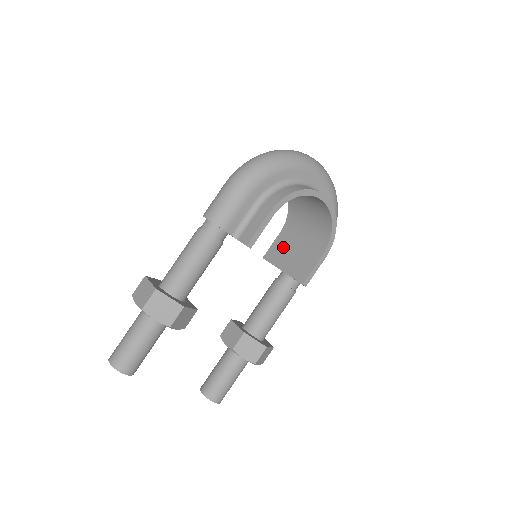
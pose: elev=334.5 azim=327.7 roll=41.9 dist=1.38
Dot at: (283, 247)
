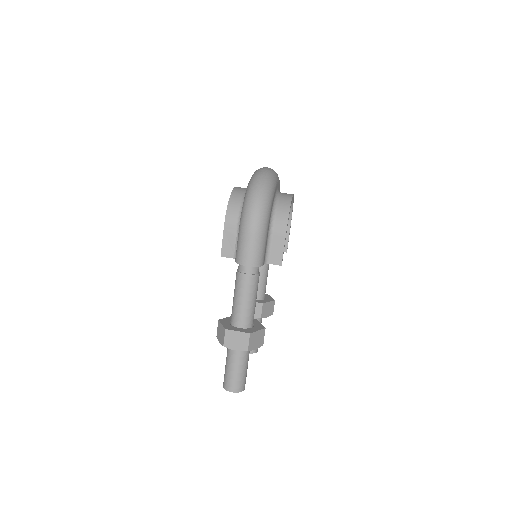
Dot at: occluded
